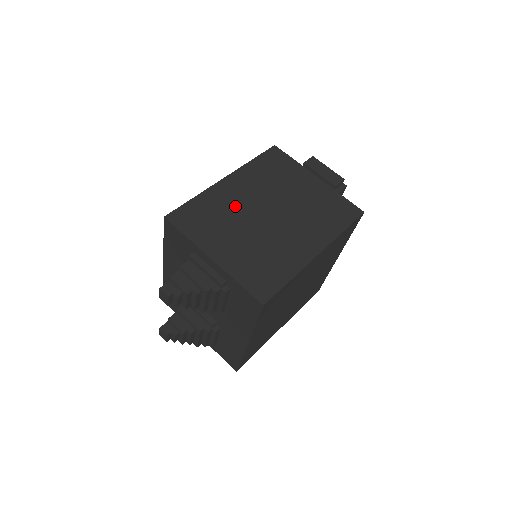
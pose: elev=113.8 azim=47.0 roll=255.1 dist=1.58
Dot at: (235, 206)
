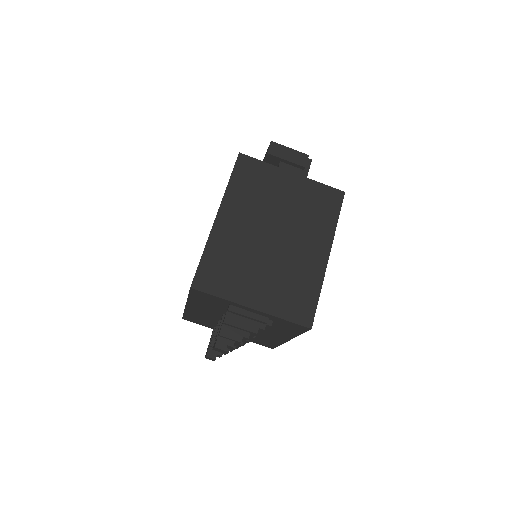
Dot at: (242, 243)
